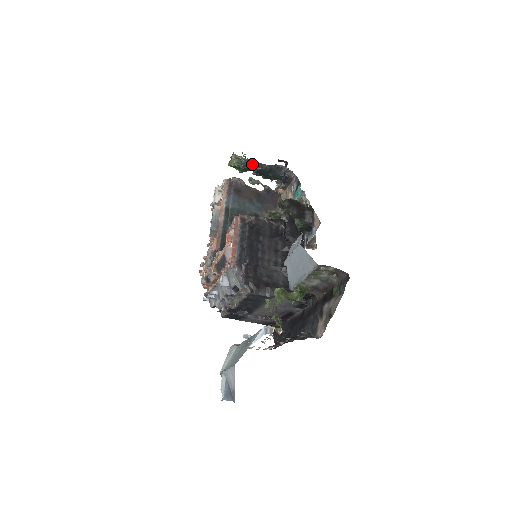
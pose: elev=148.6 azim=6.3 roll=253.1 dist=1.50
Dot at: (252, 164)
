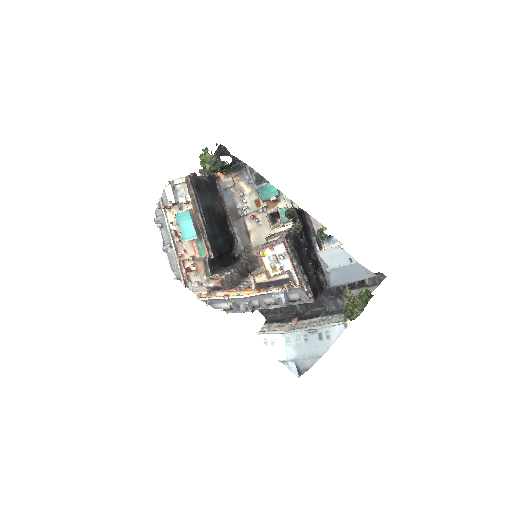
Dot at: (228, 166)
